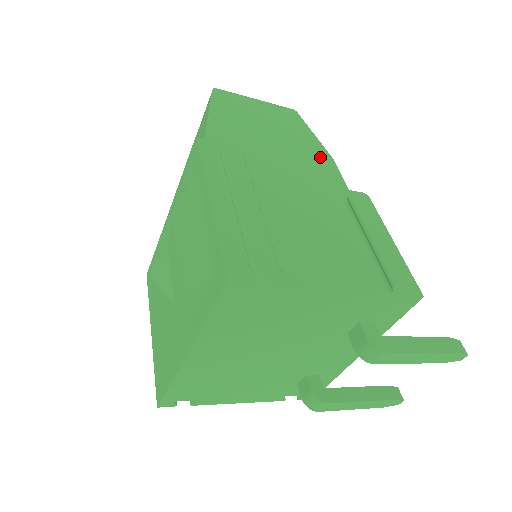
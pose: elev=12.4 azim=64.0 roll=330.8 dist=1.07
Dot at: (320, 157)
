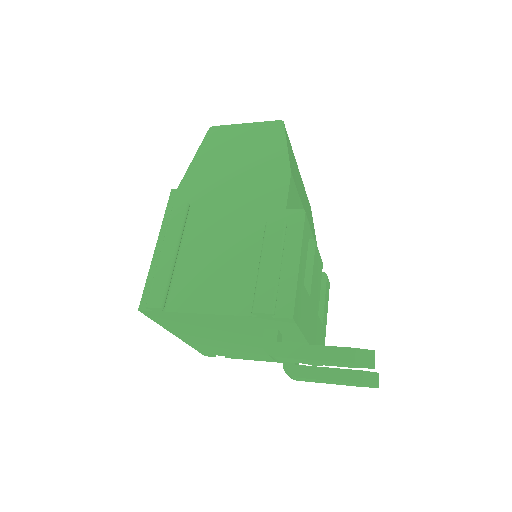
Dot at: (276, 176)
